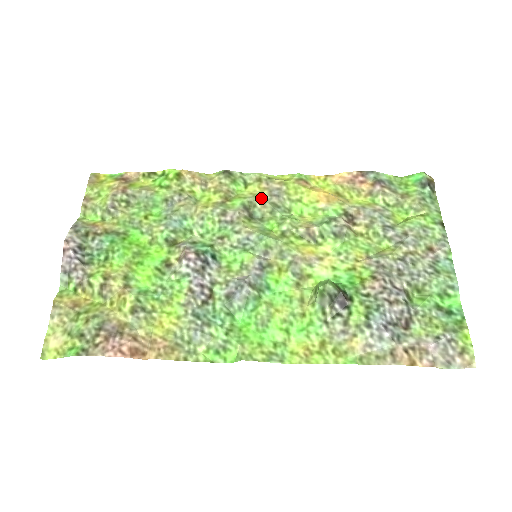
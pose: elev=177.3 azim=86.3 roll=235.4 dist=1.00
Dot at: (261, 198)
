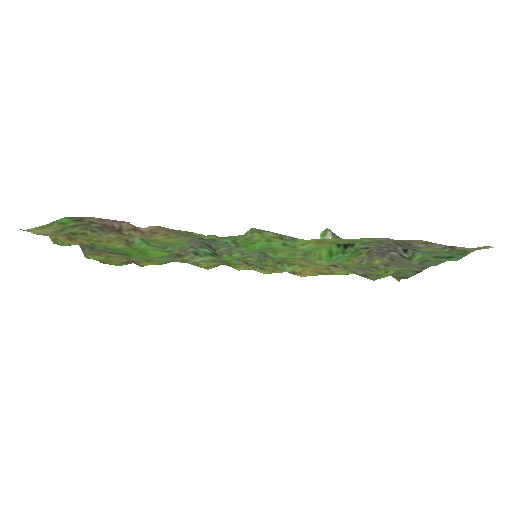
Dot at: occluded
